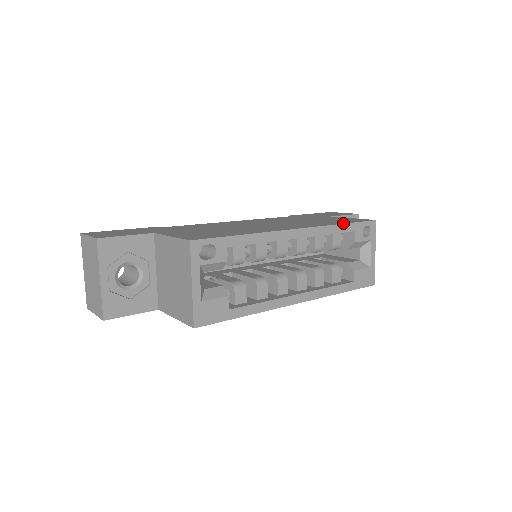
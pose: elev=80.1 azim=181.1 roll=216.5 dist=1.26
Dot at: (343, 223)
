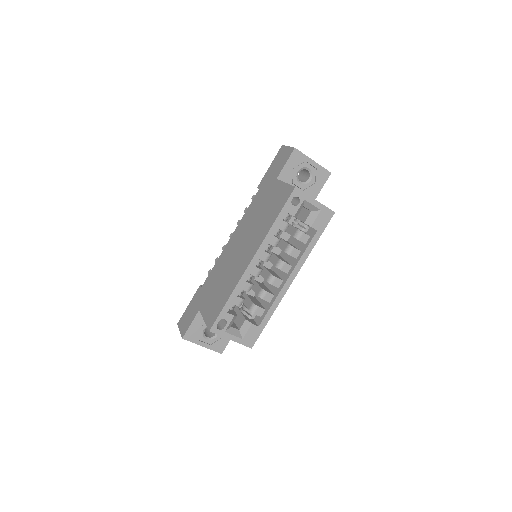
Dot at: (275, 220)
